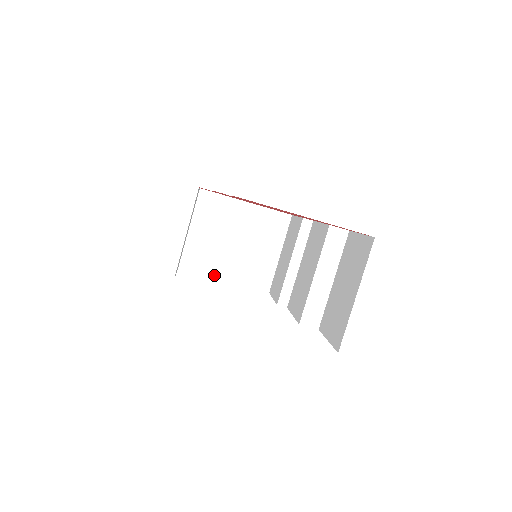
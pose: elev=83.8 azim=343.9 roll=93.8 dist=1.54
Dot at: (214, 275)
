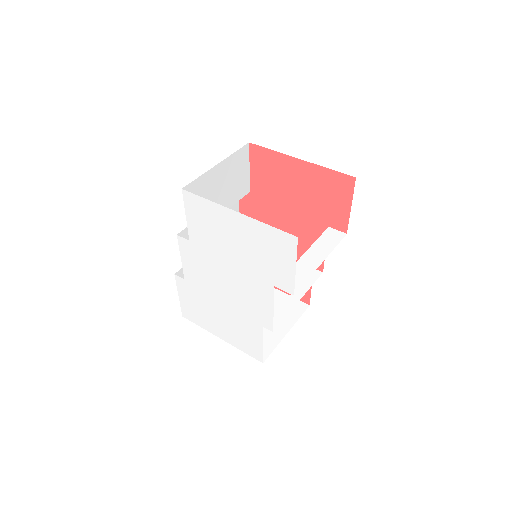
Dot at: occluded
